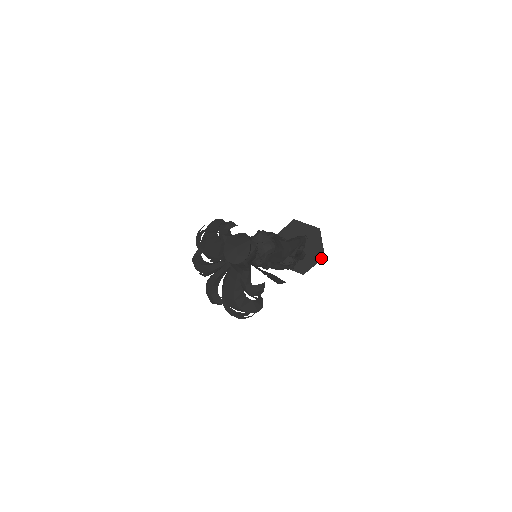
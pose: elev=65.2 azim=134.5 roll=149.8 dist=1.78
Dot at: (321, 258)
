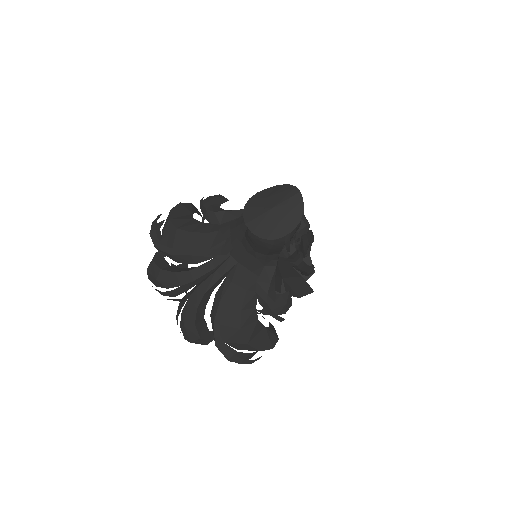
Dot at: occluded
